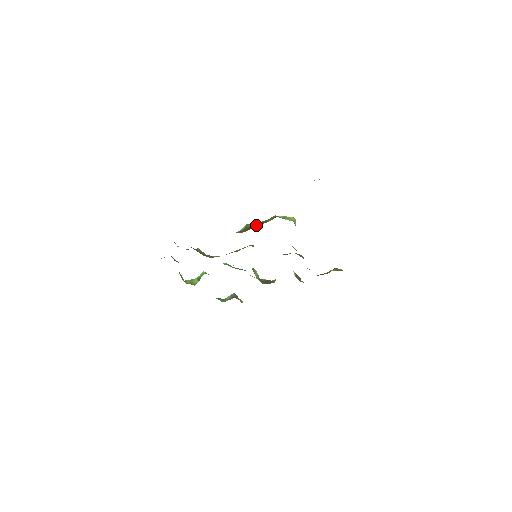
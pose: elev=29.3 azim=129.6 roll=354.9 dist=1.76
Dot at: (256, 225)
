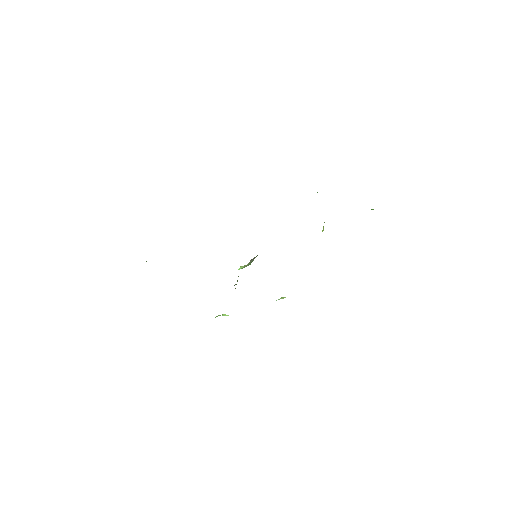
Dot at: occluded
